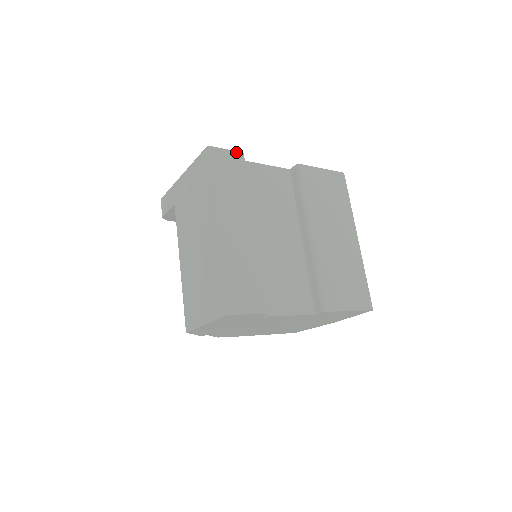
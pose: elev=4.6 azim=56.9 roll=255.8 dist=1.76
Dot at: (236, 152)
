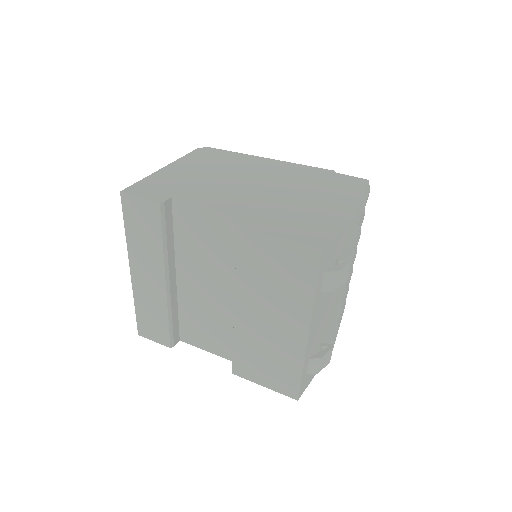
Dot at: (151, 201)
